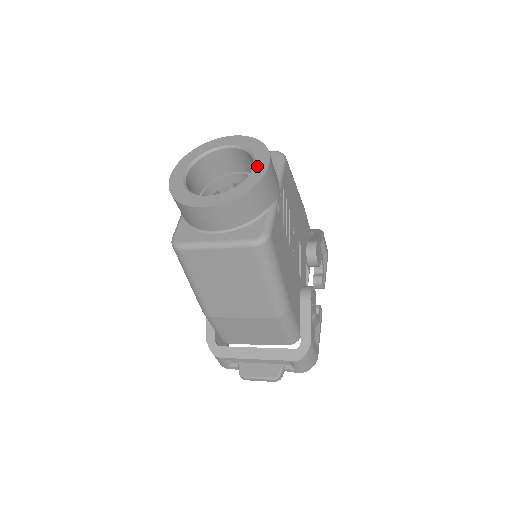
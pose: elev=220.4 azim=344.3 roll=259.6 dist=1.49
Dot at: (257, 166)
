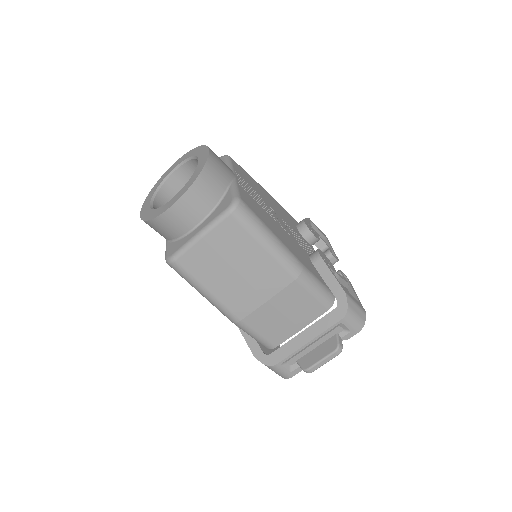
Dot at: (201, 158)
